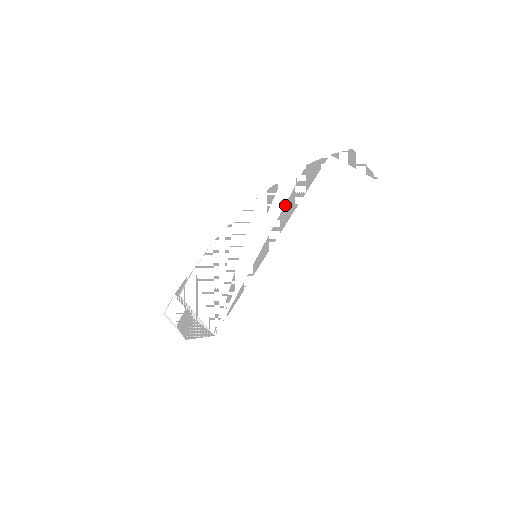
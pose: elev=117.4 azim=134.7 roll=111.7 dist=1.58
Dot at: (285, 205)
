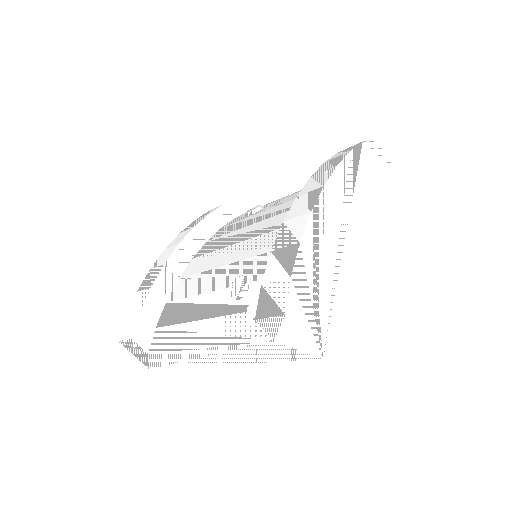
Dot at: (344, 196)
